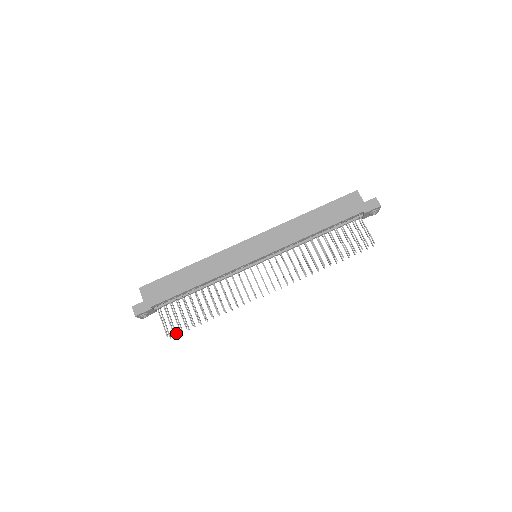
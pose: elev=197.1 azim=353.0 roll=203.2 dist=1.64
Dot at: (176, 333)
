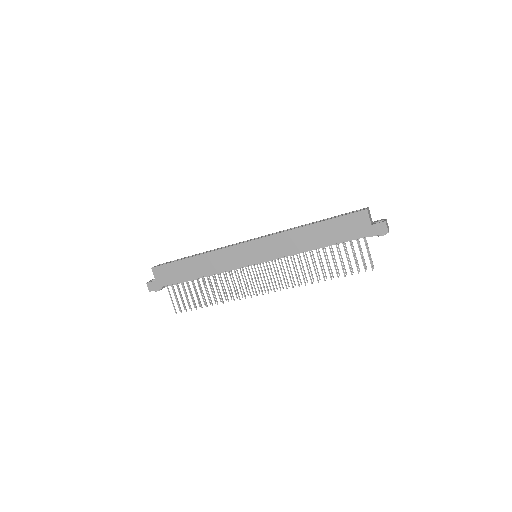
Dot at: (184, 308)
